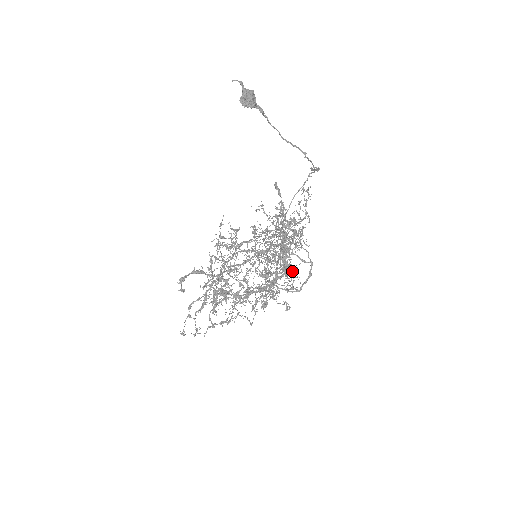
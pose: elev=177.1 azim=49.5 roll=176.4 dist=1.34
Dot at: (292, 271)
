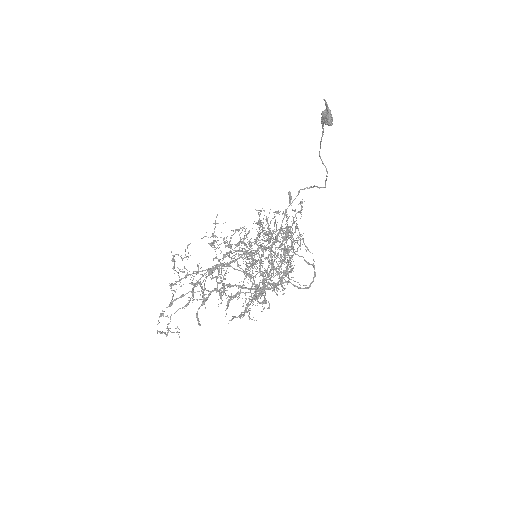
Dot at: (293, 271)
